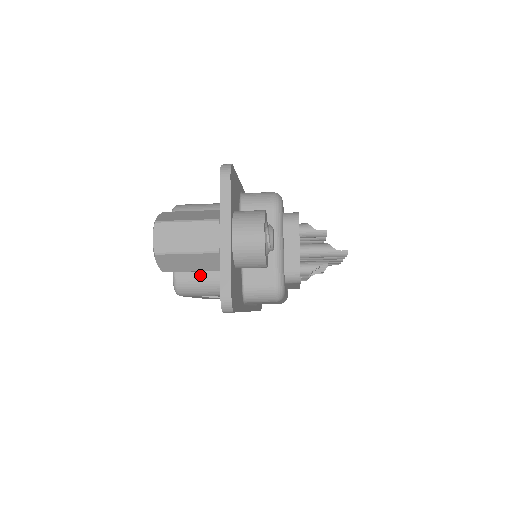
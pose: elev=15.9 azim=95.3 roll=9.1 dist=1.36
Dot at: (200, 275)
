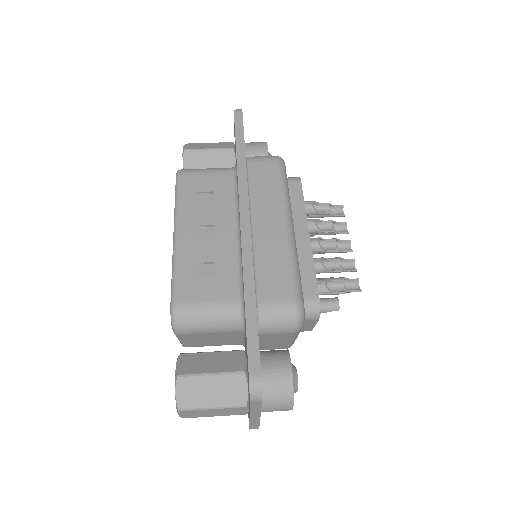
Dot at: (211, 345)
